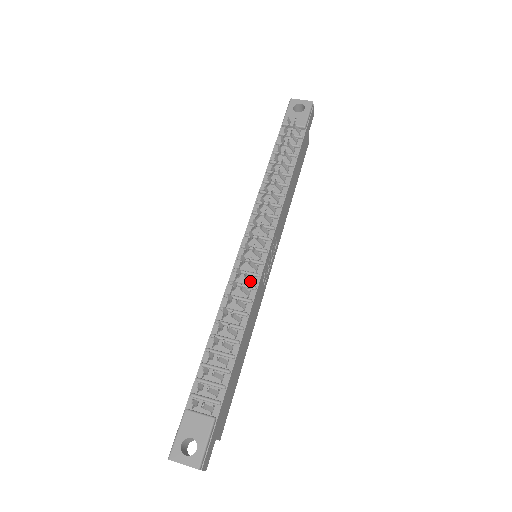
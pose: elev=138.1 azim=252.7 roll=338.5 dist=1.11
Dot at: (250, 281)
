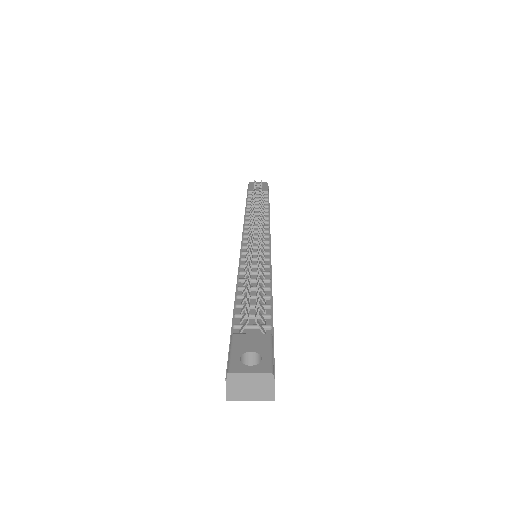
Dot at: (262, 255)
